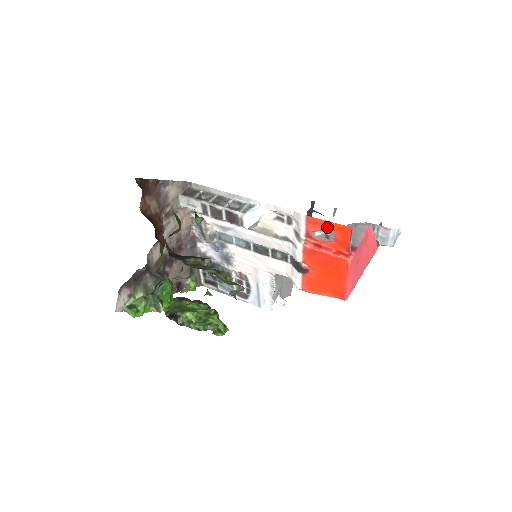
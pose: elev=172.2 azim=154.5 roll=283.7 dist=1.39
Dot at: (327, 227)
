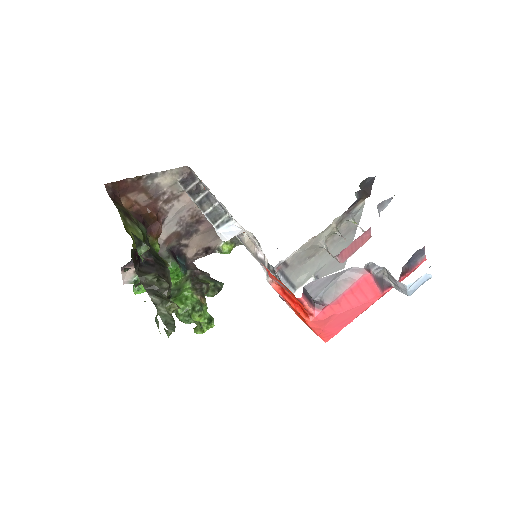
Dot at: (280, 282)
